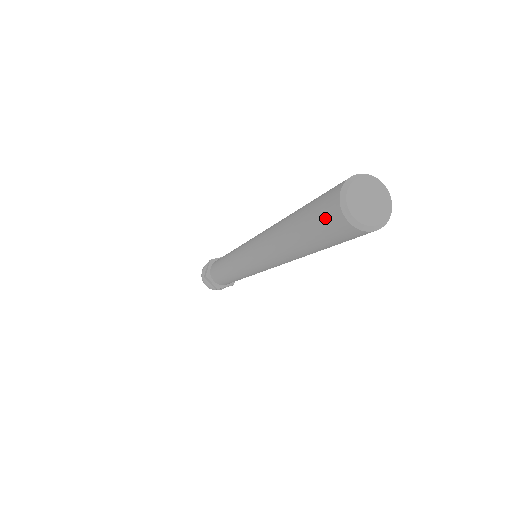
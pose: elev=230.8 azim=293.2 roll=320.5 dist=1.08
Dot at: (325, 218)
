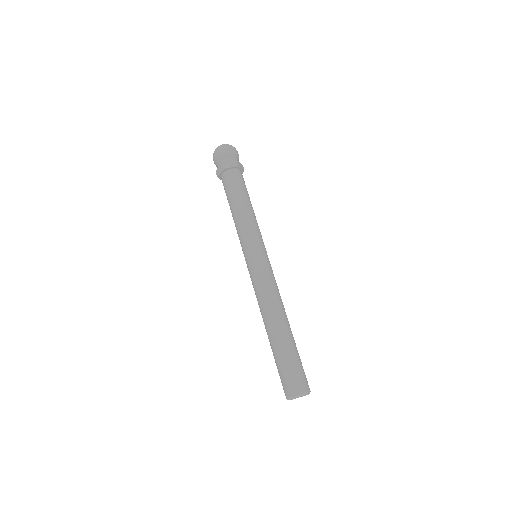
Dot at: (282, 384)
